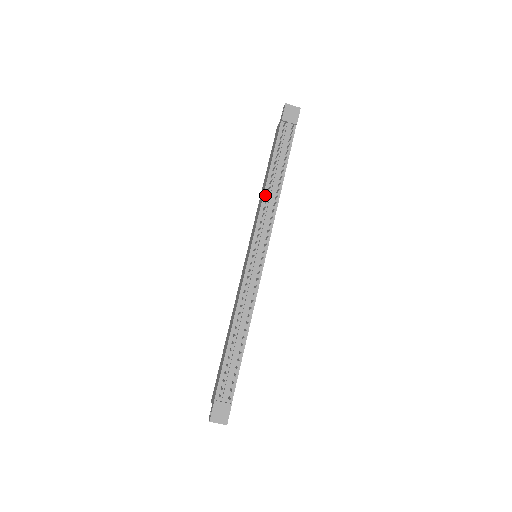
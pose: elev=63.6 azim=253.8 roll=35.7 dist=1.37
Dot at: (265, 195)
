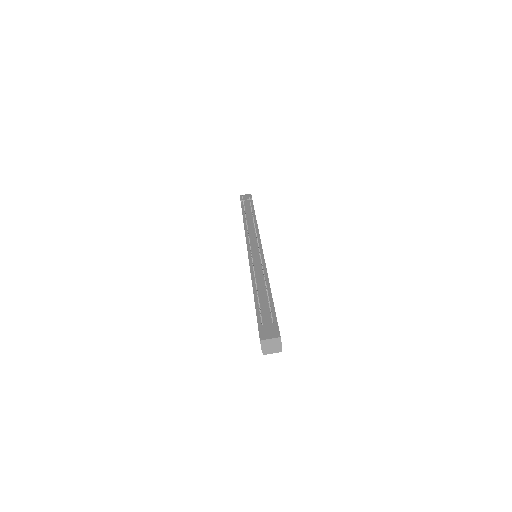
Dot at: (245, 226)
